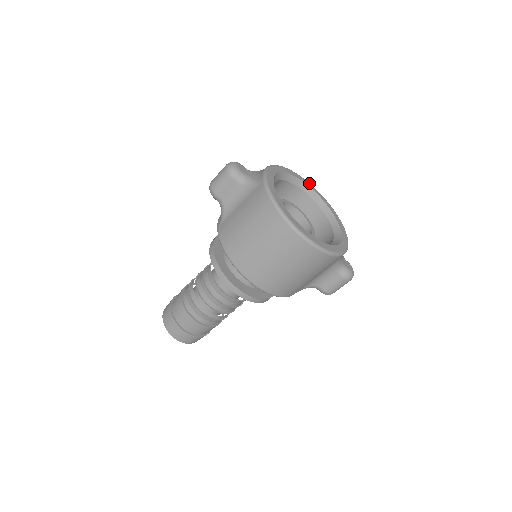
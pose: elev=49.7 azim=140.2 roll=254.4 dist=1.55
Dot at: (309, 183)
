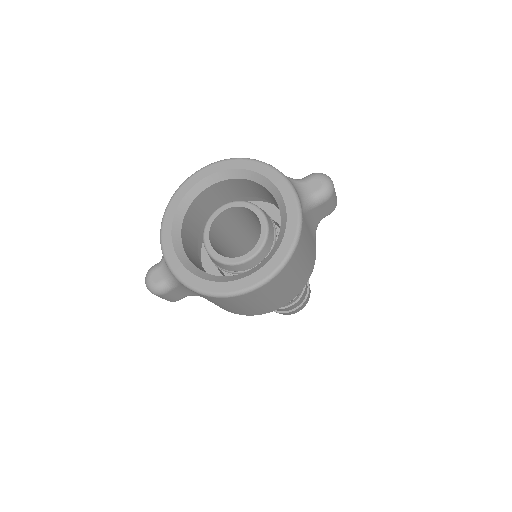
Dot at: (193, 176)
